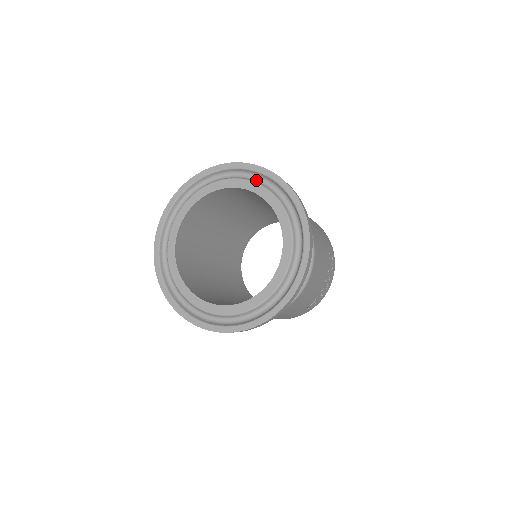
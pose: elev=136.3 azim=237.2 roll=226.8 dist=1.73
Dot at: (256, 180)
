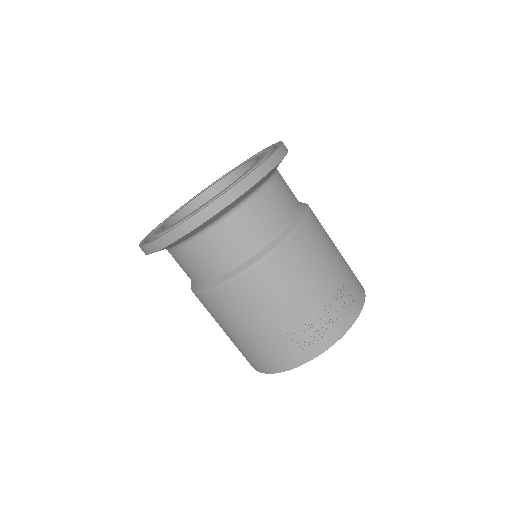
Dot at: occluded
